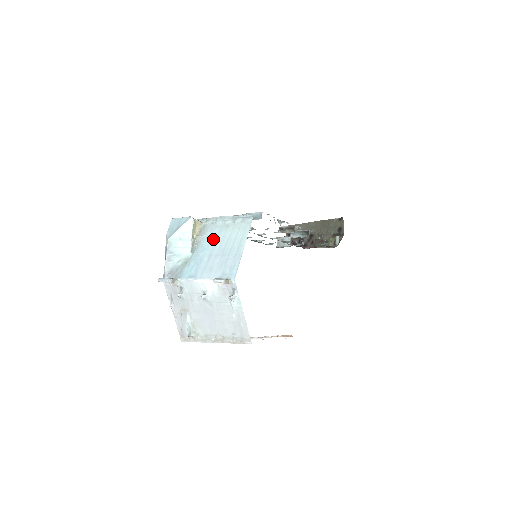
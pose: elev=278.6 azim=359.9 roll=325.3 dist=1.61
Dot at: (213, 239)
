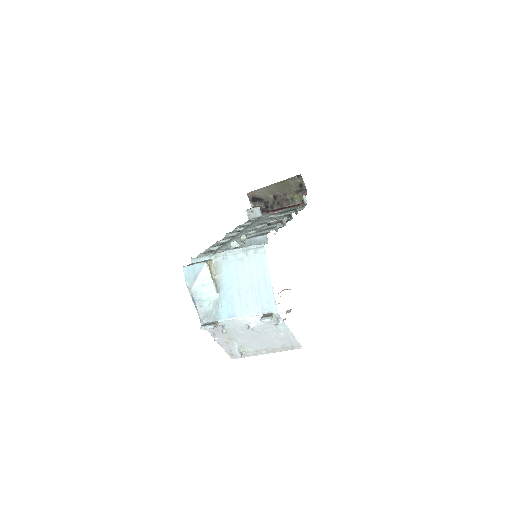
Dot at: (233, 275)
